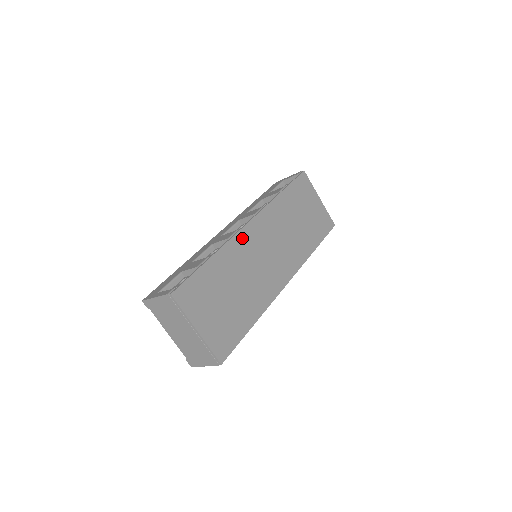
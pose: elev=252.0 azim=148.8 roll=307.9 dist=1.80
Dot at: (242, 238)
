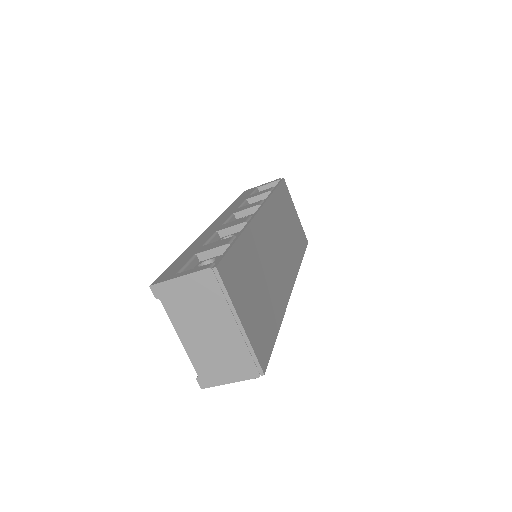
Dot at: (258, 225)
